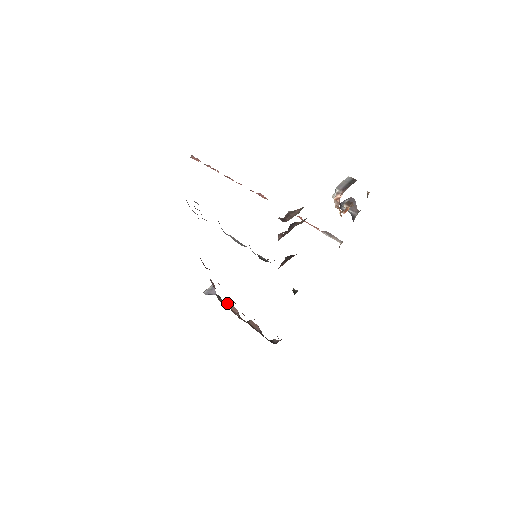
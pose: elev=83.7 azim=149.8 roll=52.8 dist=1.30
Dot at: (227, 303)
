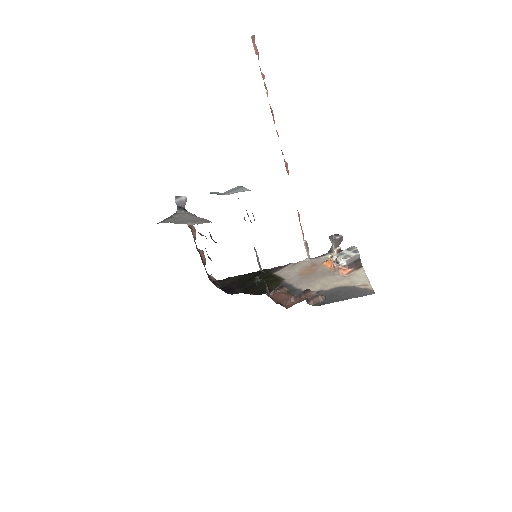
Dot at: occluded
